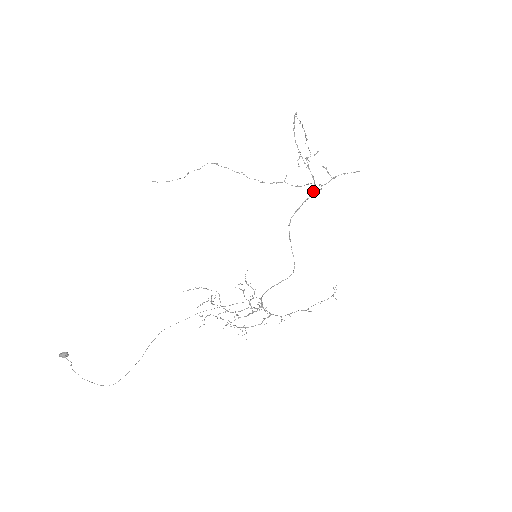
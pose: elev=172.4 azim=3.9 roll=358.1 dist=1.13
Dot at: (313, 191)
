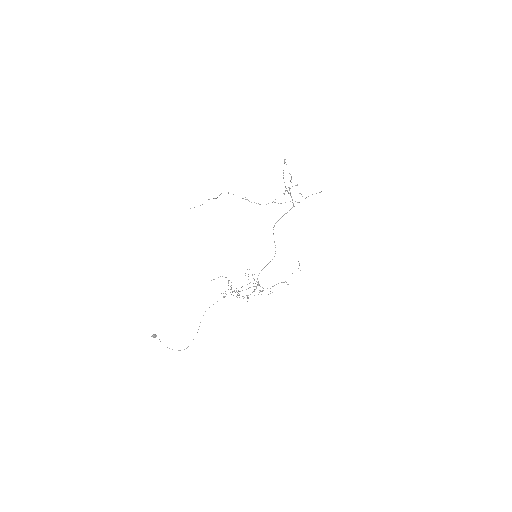
Dot at: occluded
